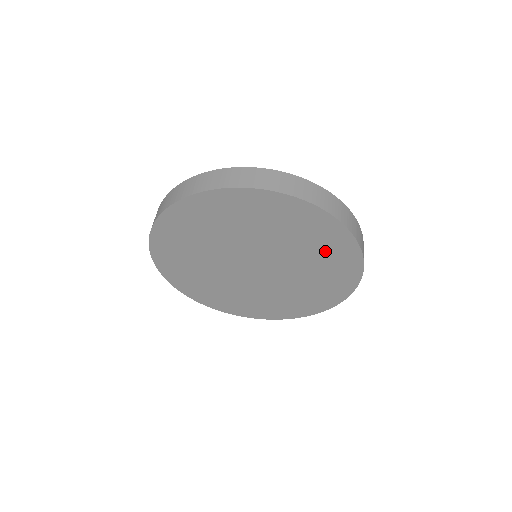
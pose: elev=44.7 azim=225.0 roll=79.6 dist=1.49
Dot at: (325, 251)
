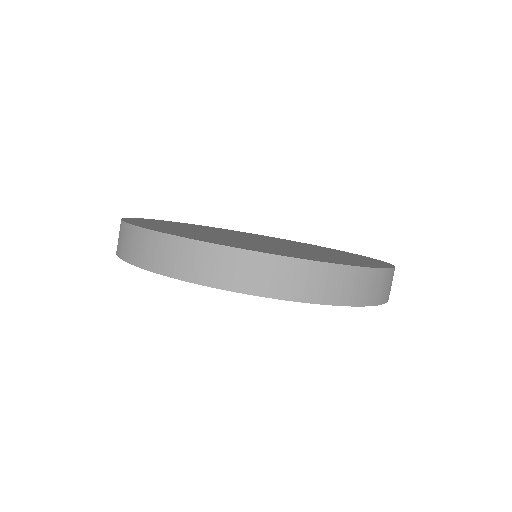
Dot at: occluded
